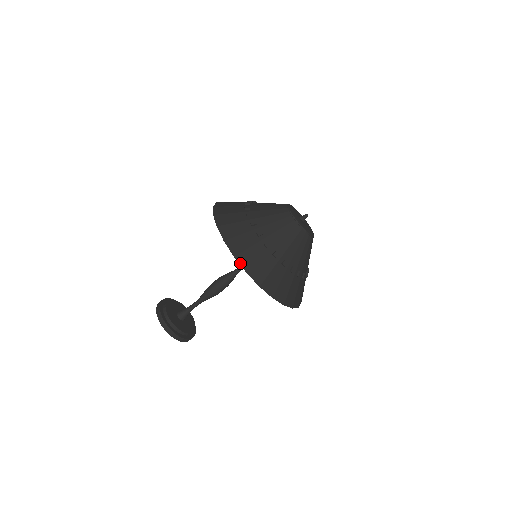
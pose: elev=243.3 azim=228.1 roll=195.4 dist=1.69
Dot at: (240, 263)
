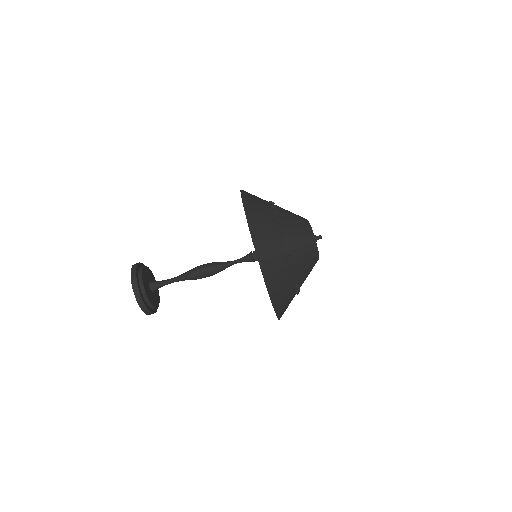
Dot at: (246, 215)
